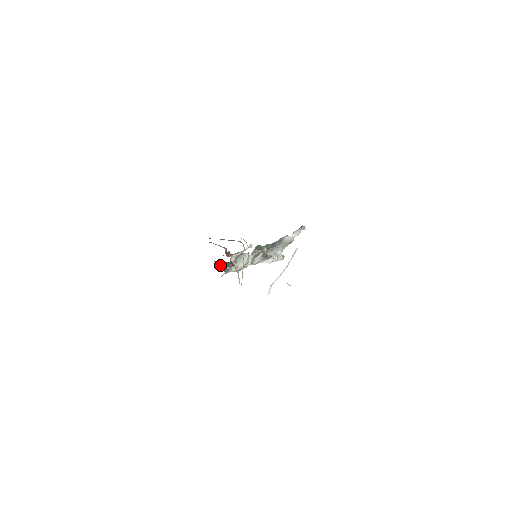
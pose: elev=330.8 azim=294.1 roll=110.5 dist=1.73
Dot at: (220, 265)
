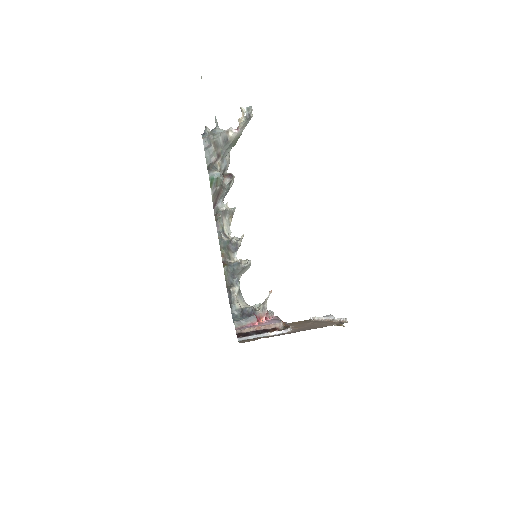
Dot at: (236, 299)
